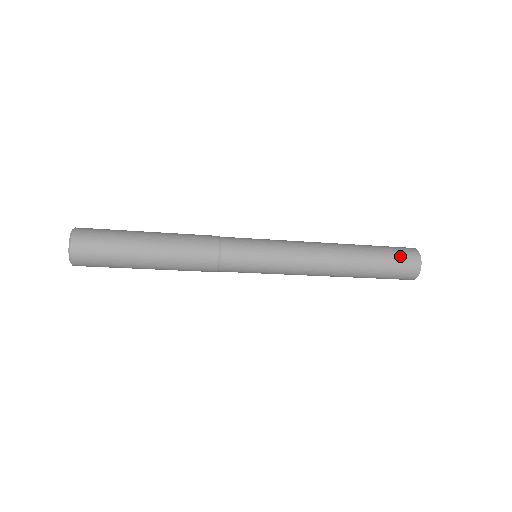
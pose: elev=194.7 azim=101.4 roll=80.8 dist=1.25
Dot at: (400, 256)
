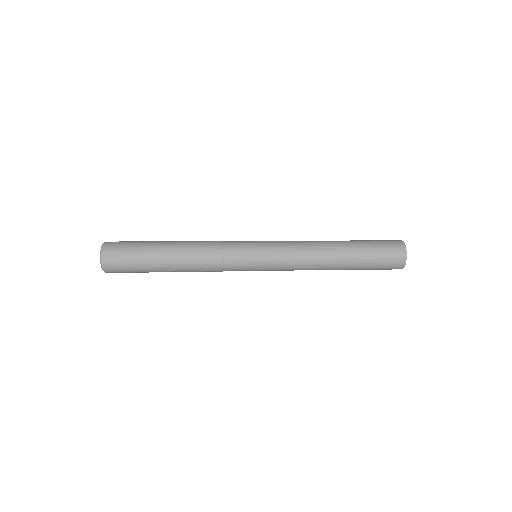
Dot at: (386, 257)
